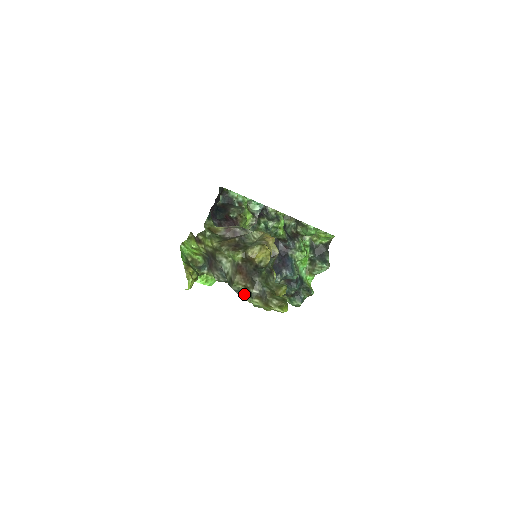
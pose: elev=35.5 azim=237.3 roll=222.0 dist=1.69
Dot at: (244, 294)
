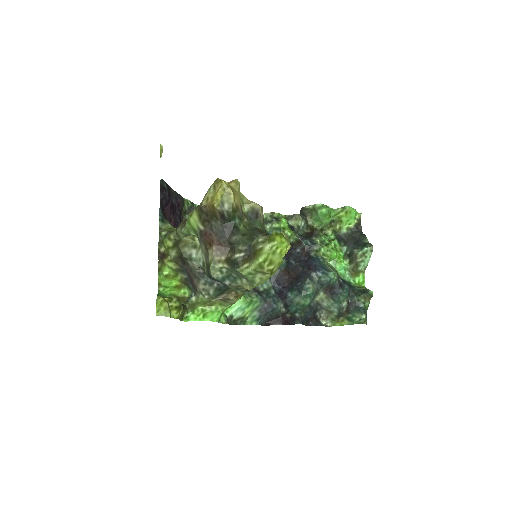
Dot at: (237, 280)
